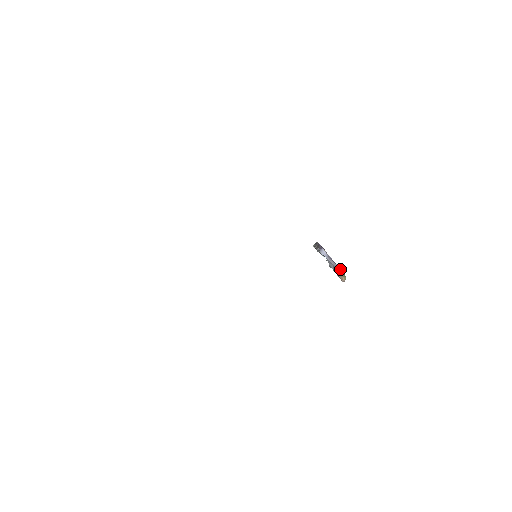
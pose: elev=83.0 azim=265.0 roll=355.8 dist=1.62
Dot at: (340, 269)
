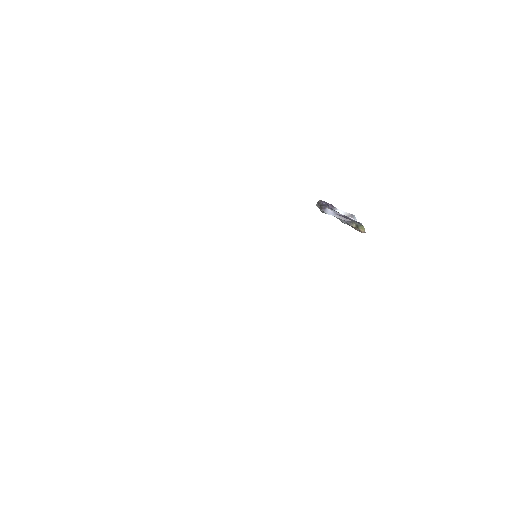
Dot at: (355, 221)
